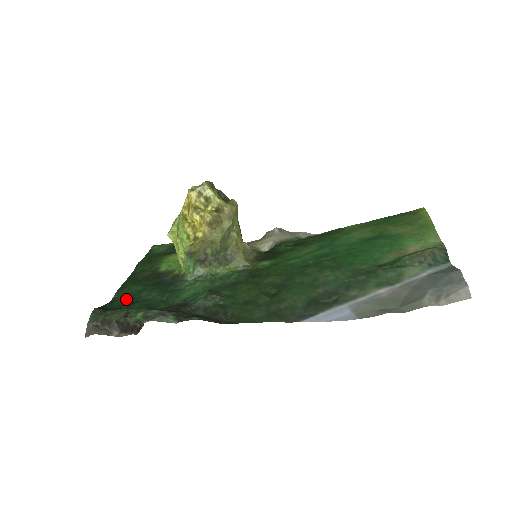
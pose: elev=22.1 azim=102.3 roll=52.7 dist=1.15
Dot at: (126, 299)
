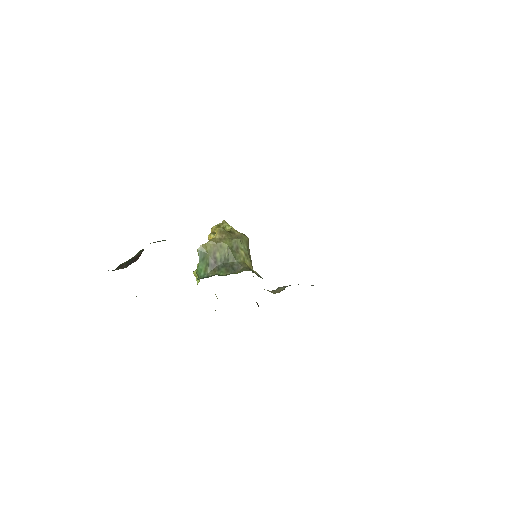
Dot at: occluded
